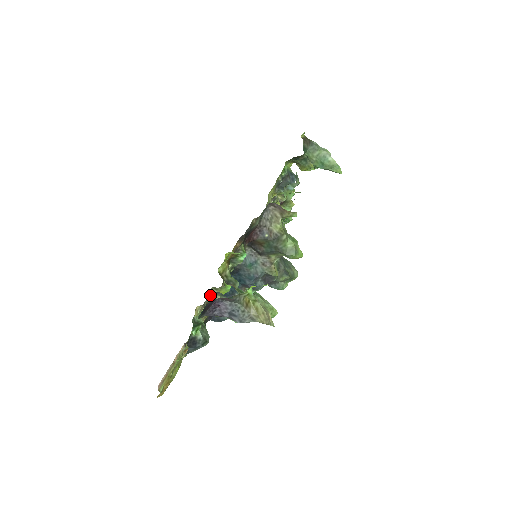
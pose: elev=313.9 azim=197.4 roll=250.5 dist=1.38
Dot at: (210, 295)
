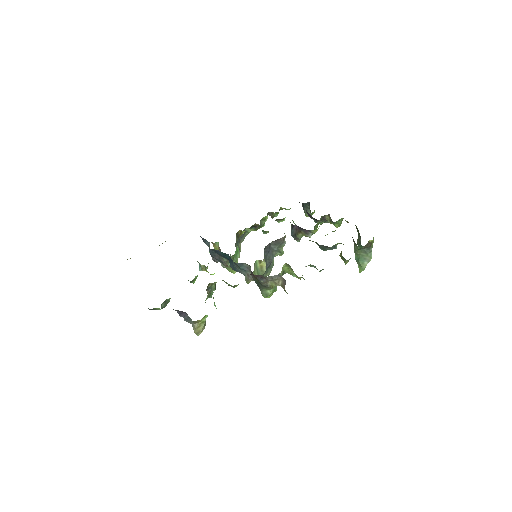
Dot at: (200, 264)
